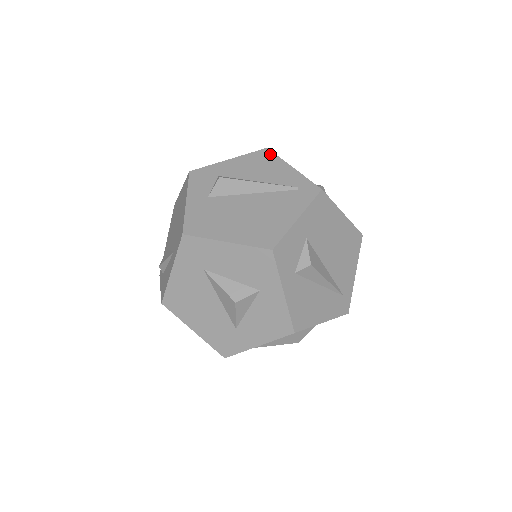
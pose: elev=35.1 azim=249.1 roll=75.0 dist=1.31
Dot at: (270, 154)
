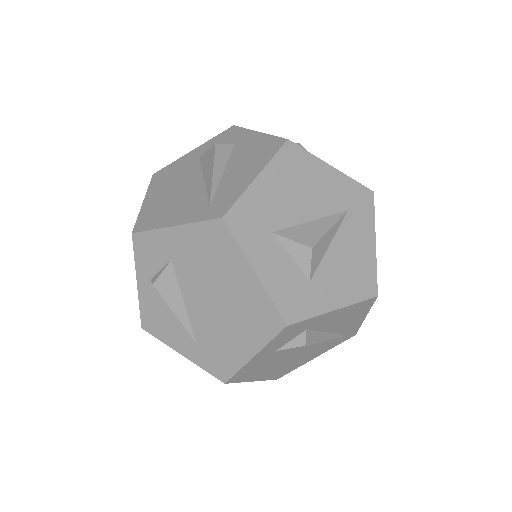
Dot at: (370, 304)
